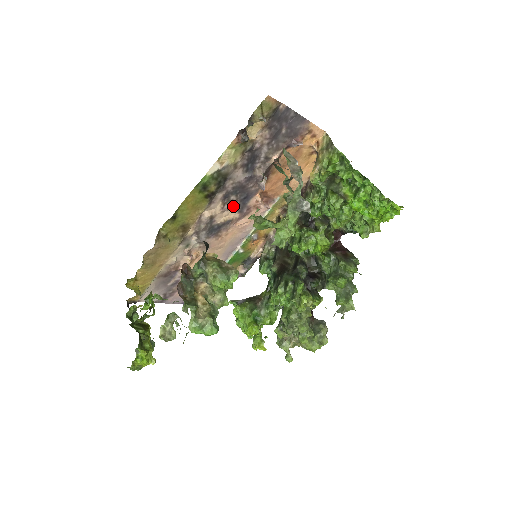
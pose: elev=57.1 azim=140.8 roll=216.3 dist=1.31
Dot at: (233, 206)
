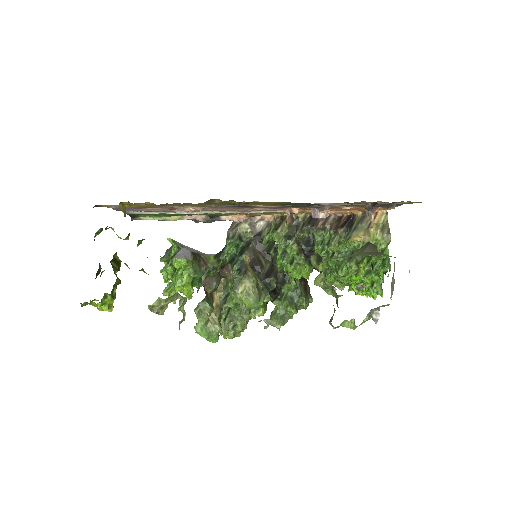
Dot at: (277, 205)
